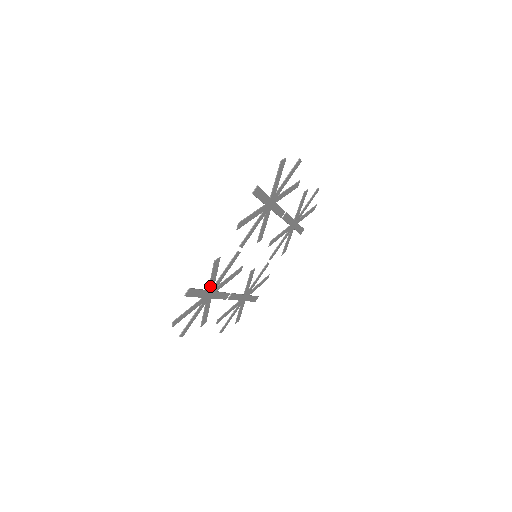
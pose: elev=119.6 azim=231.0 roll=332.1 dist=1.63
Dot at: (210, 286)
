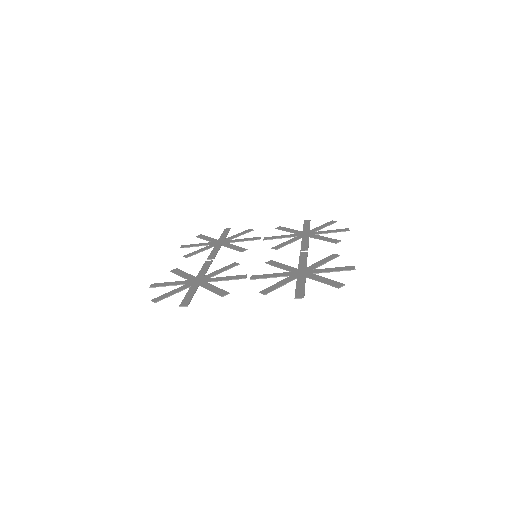
Dot at: (203, 286)
